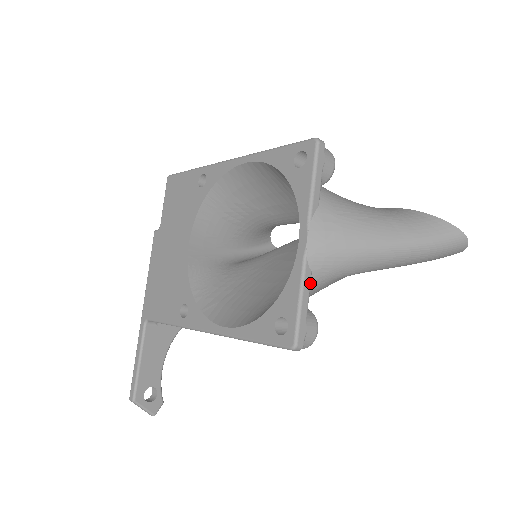
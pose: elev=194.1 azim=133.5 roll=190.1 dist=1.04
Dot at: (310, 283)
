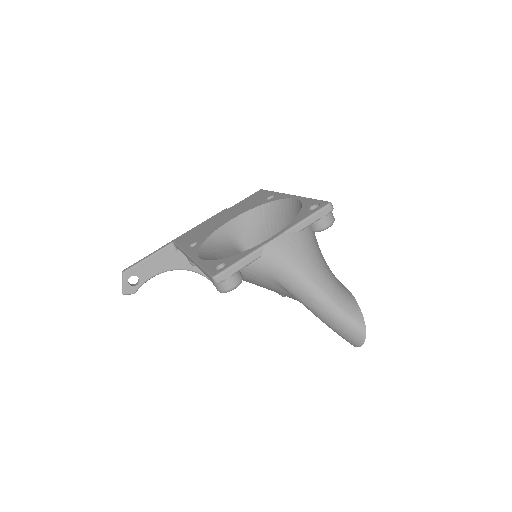
Dot at: (255, 260)
